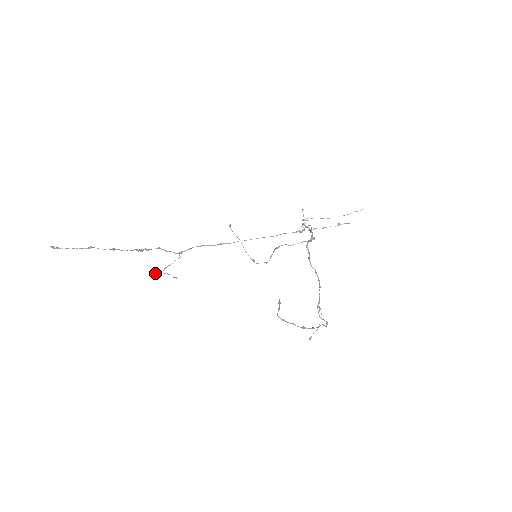
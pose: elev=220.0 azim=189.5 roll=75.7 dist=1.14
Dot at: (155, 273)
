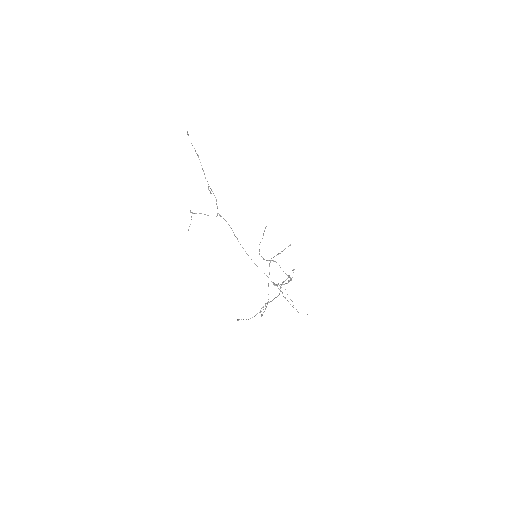
Dot at: (190, 211)
